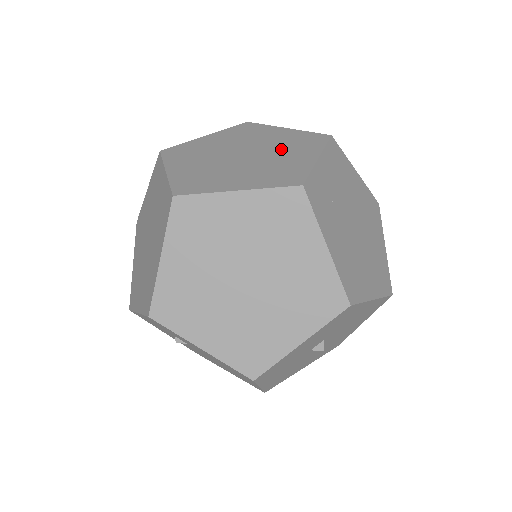
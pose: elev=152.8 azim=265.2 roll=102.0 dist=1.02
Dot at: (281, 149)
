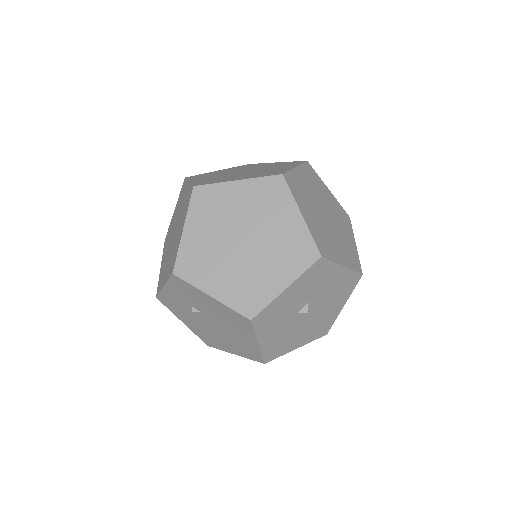
Dot at: (271, 167)
